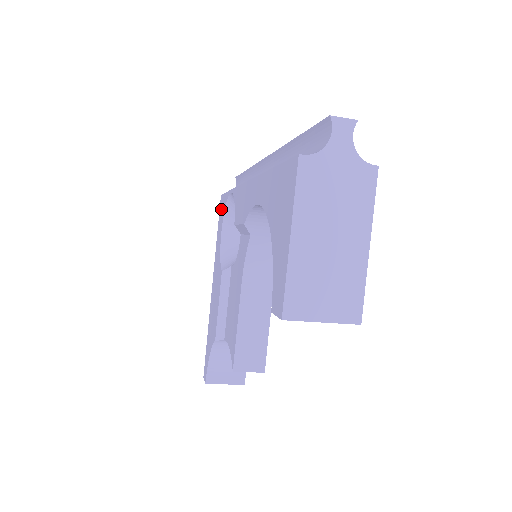
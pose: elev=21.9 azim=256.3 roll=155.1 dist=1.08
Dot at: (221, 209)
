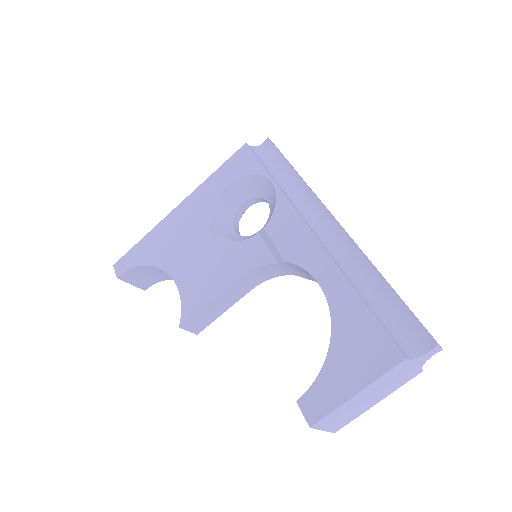
Dot at: (240, 161)
